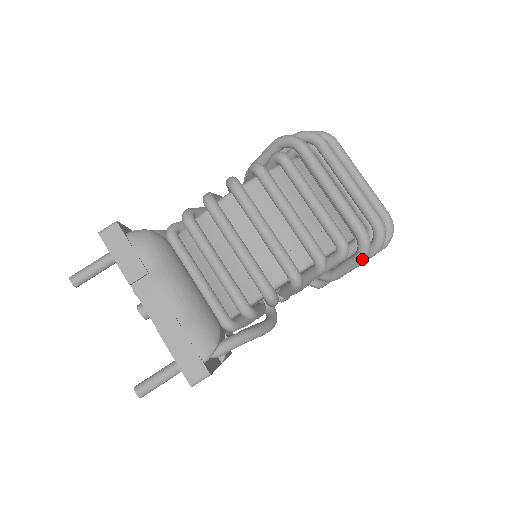
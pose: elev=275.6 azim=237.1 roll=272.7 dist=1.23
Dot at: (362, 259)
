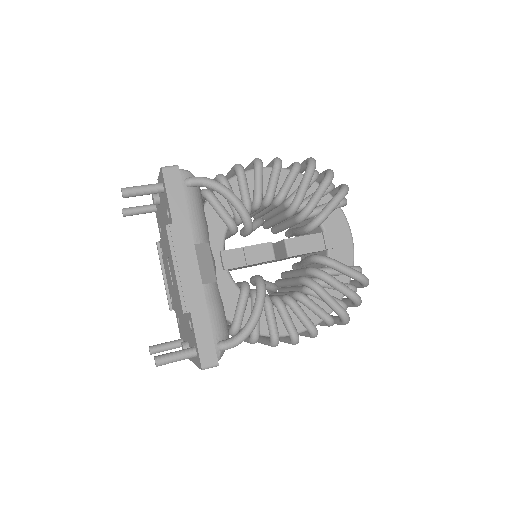
Dot at: (310, 164)
